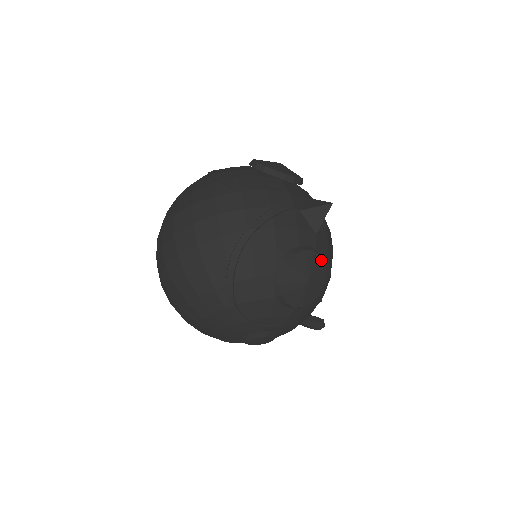
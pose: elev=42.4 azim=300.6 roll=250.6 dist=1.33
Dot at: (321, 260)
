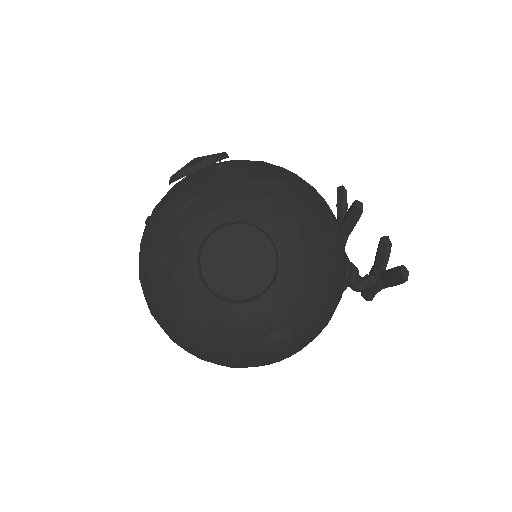
Dot at: (246, 228)
